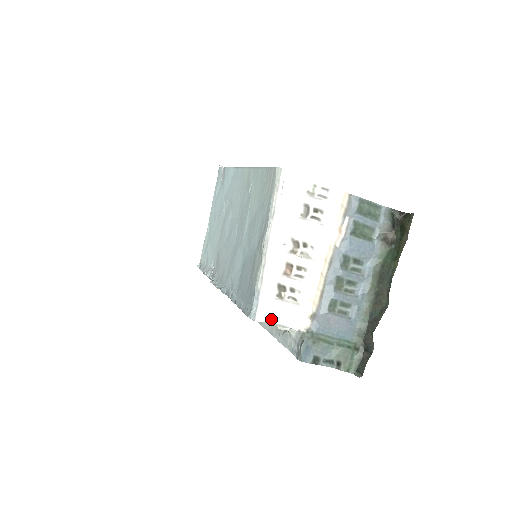
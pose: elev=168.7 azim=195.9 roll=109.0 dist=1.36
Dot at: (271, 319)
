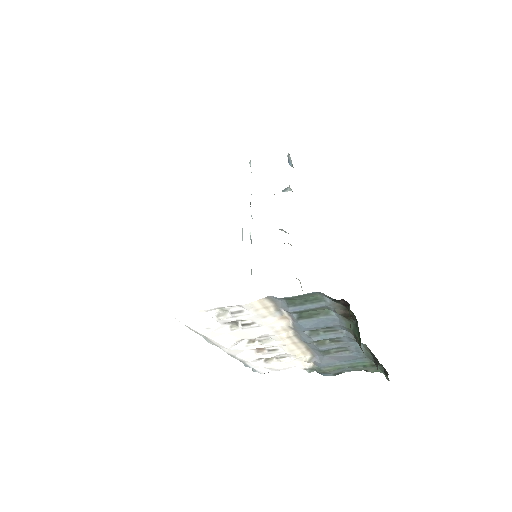
Dot at: occluded
